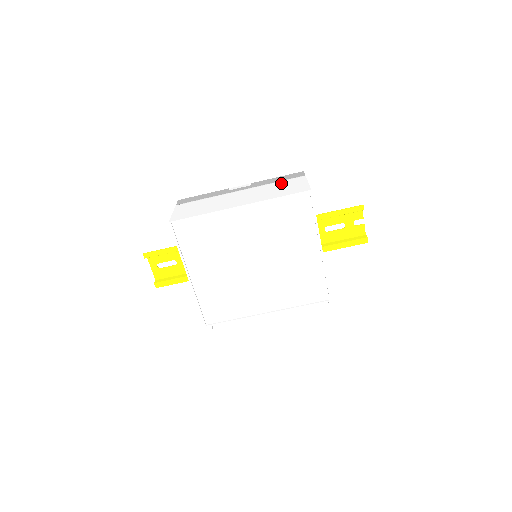
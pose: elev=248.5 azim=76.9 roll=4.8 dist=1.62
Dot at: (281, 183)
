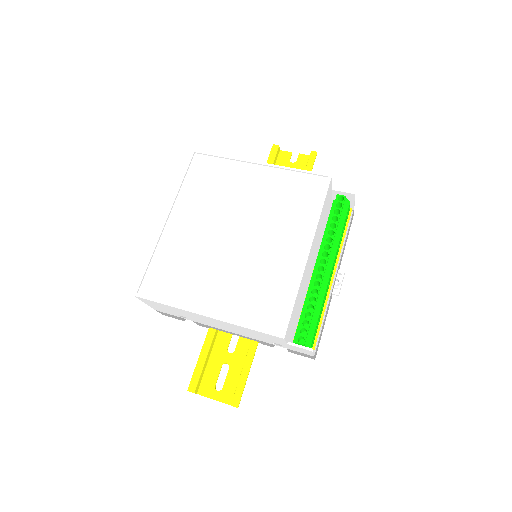
Dot at: occluded
